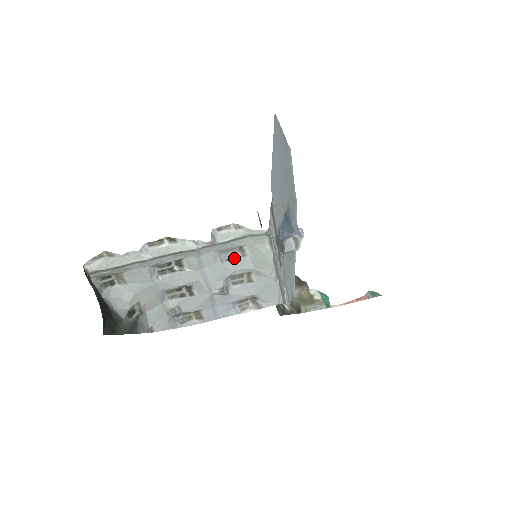
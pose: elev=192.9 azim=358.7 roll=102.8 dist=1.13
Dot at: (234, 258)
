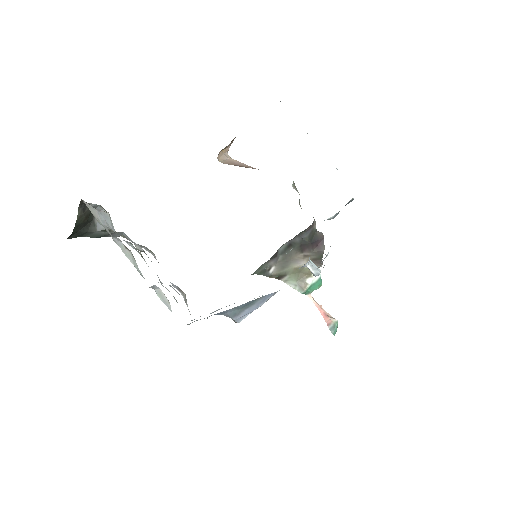
Dot at: occluded
